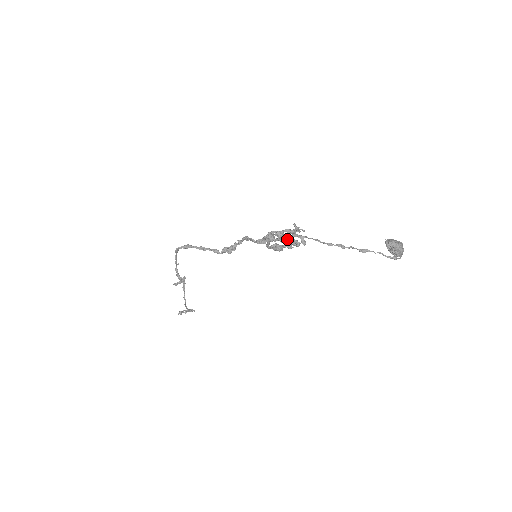
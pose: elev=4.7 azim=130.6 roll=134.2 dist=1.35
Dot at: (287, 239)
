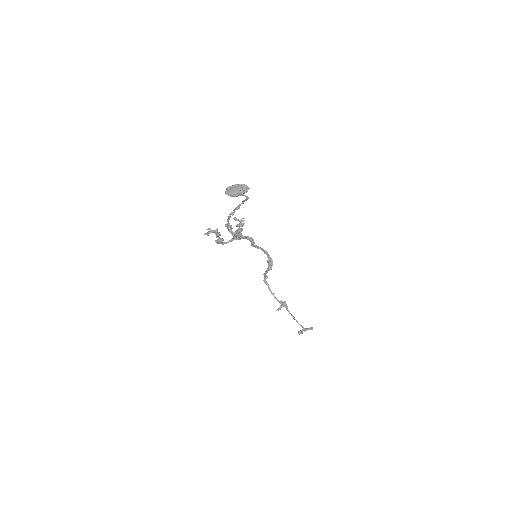
Dot at: (237, 231)
